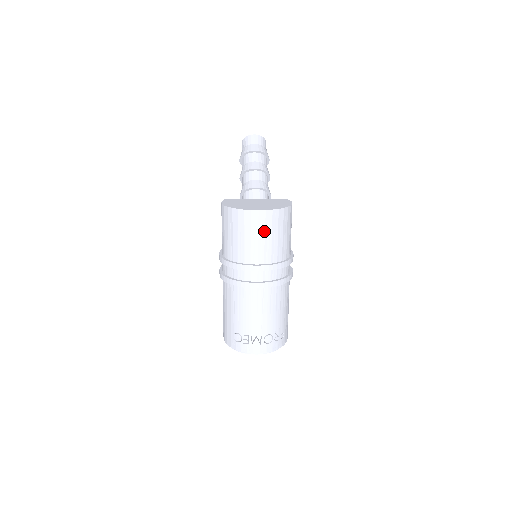
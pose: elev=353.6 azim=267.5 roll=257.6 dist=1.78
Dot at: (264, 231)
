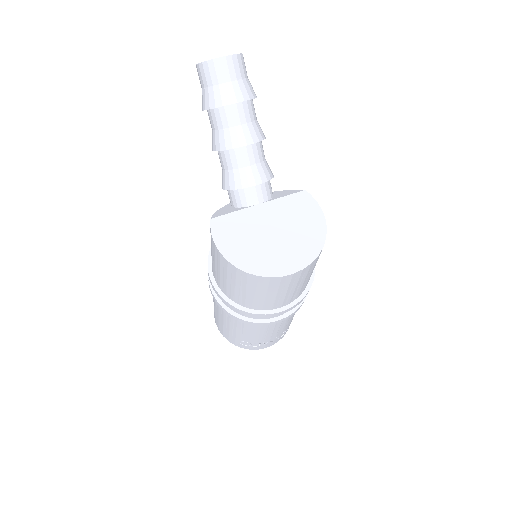
Dot at: (296, 284)
